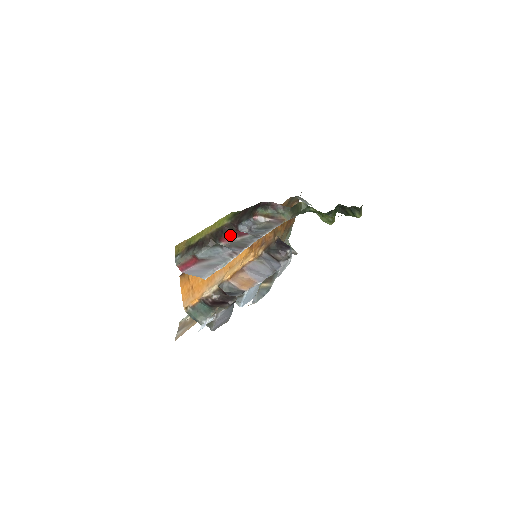
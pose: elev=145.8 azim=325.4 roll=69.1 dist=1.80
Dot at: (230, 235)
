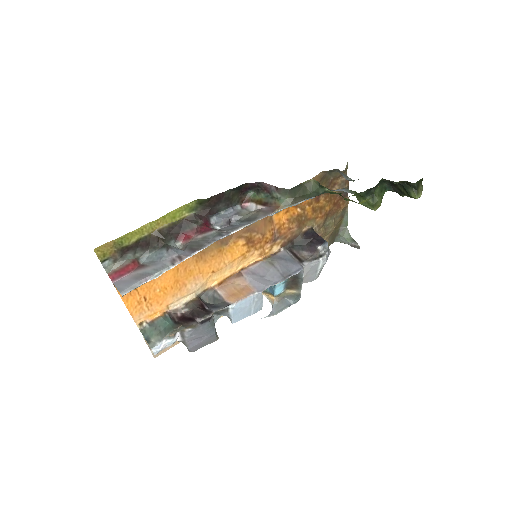
Dot at: (192, 231)
